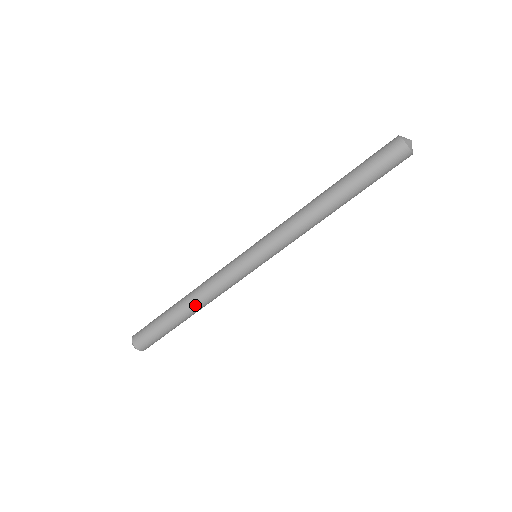
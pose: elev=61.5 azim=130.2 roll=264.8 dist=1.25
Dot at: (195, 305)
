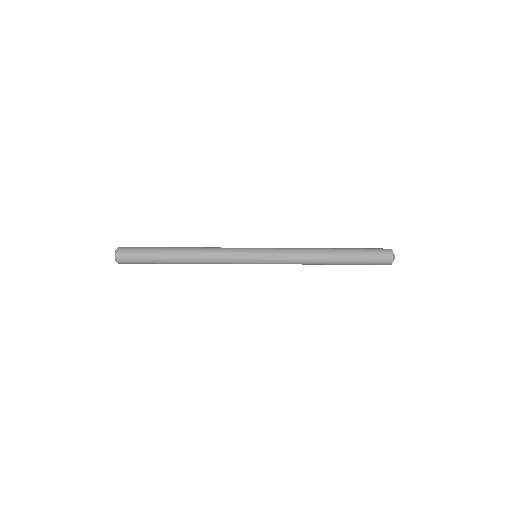
Dot at: occluded
